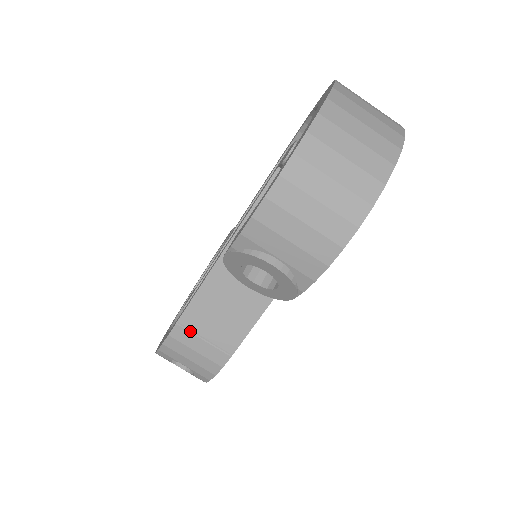
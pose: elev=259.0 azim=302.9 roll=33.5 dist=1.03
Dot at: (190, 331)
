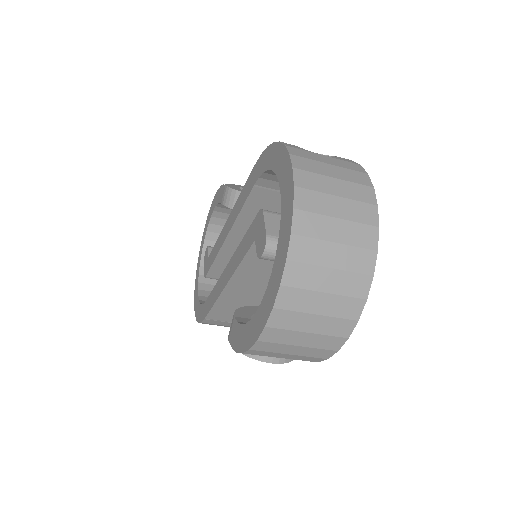
Dot at: (218, 321)
